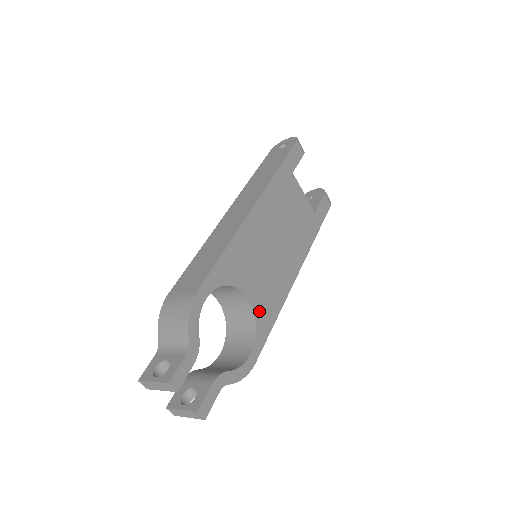
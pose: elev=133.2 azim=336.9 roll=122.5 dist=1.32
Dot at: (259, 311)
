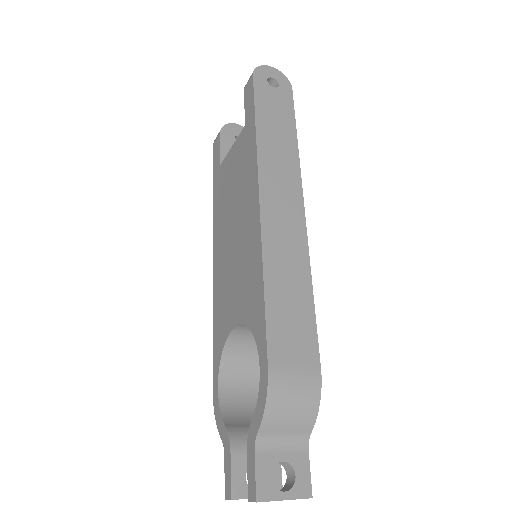
Dot at: occluded
